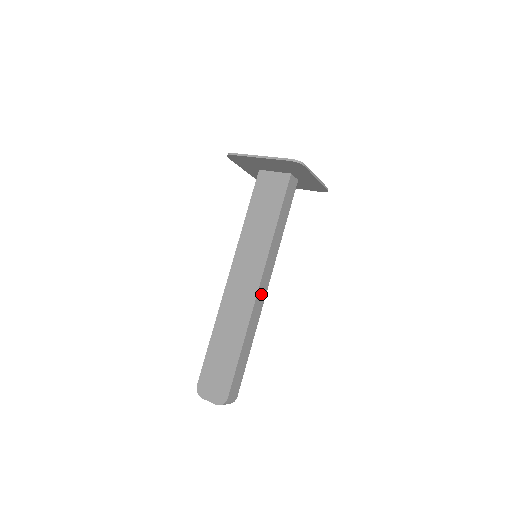
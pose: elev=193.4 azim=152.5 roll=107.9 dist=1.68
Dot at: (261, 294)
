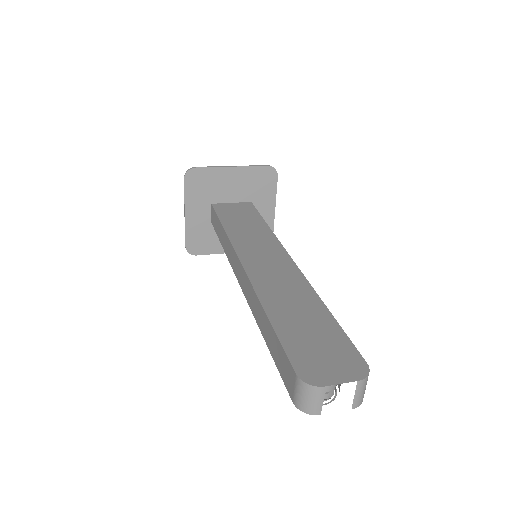
Dot at: occluded
